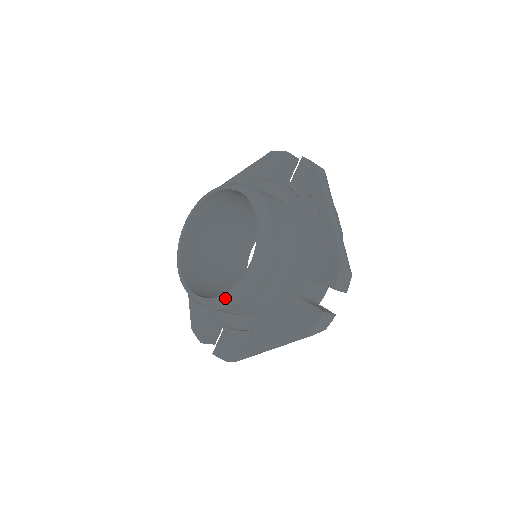
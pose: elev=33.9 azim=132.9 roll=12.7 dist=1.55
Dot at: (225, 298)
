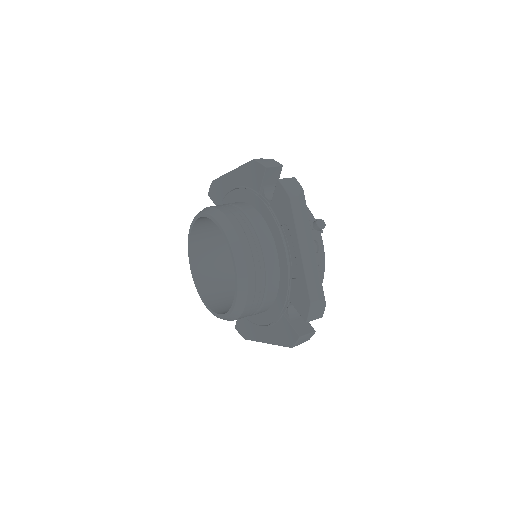
Dot at: (222, 318)
